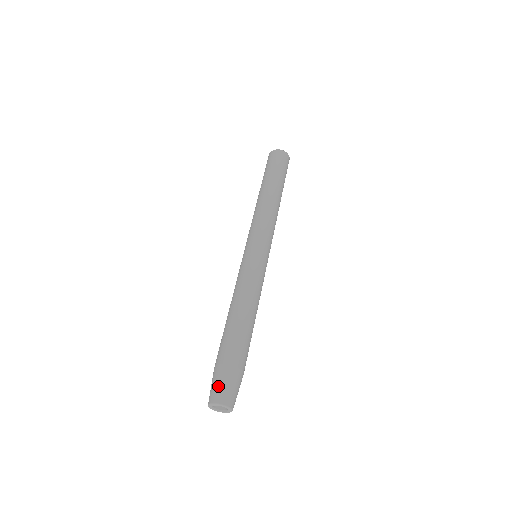
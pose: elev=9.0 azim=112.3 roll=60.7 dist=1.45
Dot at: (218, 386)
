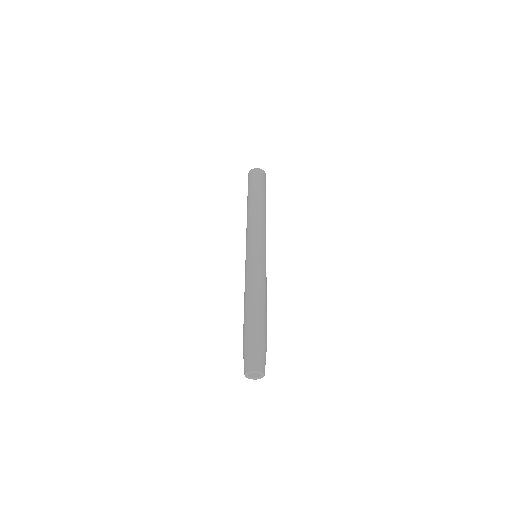
Dot at: (255, 358)
